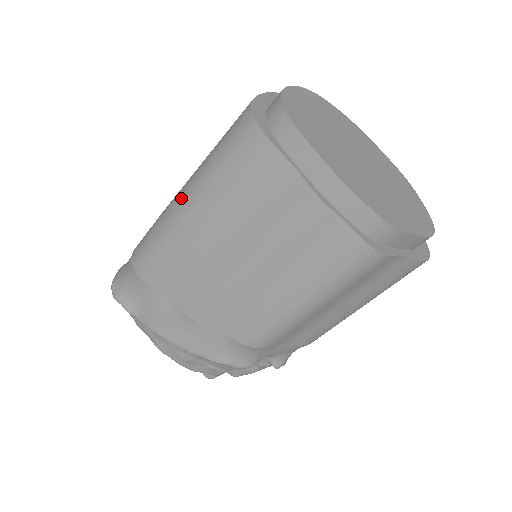
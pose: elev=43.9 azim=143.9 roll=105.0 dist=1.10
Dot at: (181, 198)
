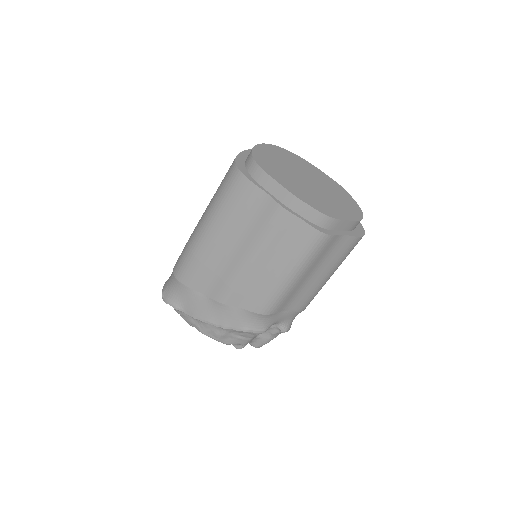
Dot at: (201, 225)
